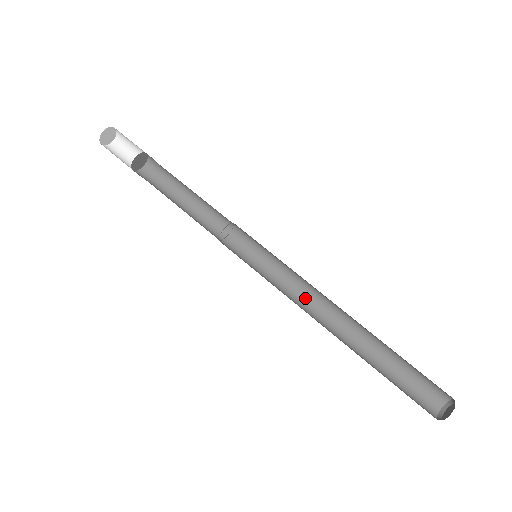
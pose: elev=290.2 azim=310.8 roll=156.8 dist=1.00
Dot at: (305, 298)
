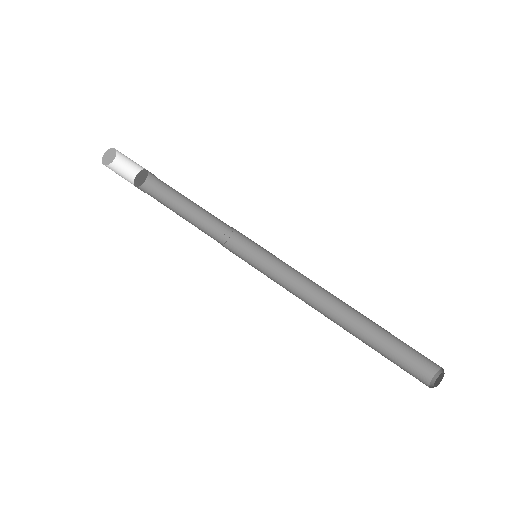
Dot at: (302, 292)
